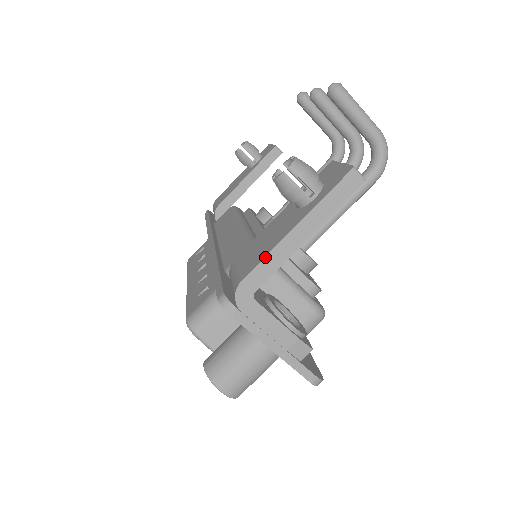
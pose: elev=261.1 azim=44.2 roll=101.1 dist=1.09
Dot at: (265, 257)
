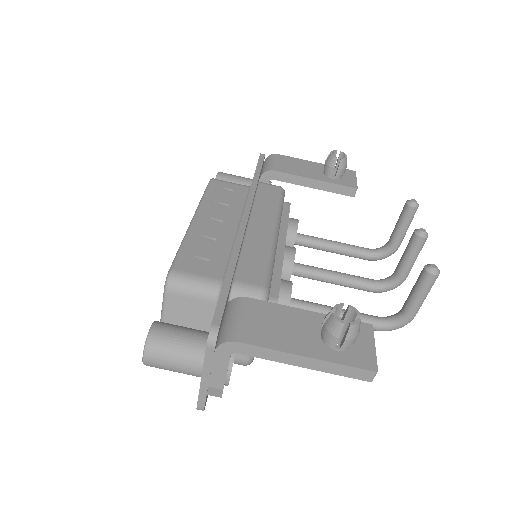
Dot at: (269, 349)
